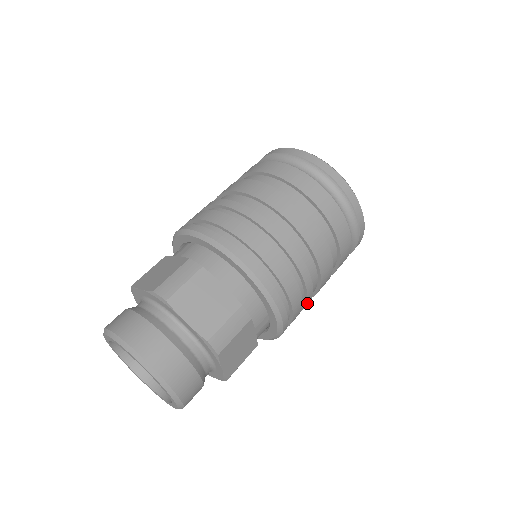
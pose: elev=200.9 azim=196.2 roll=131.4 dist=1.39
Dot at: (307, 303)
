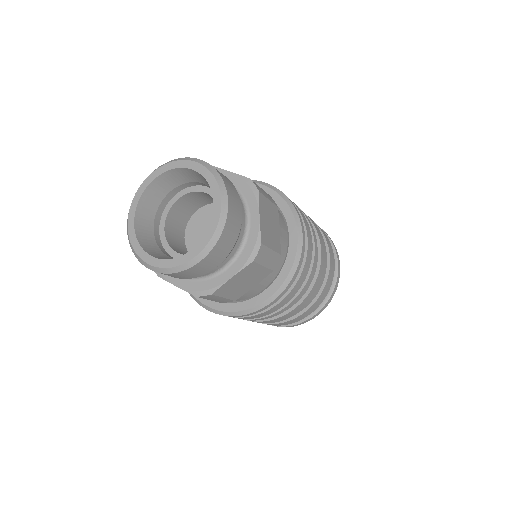
Dot at: (272, 315)
